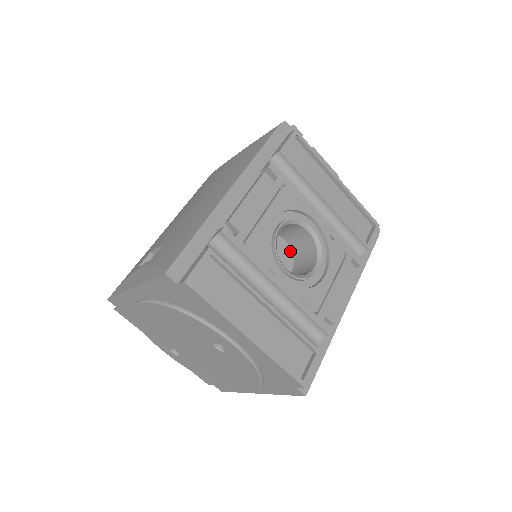
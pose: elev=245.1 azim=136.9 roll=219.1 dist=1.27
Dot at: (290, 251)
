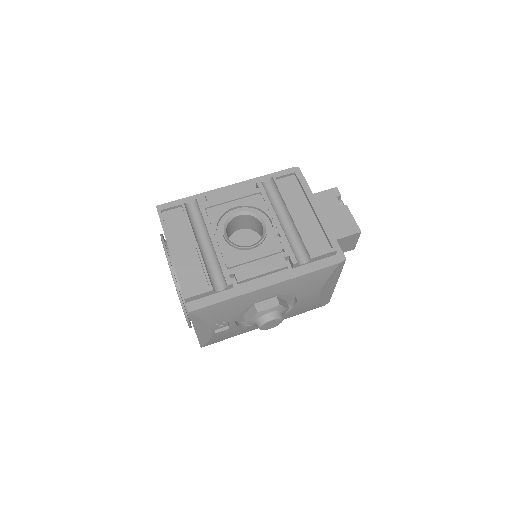
Dot at: occluded
